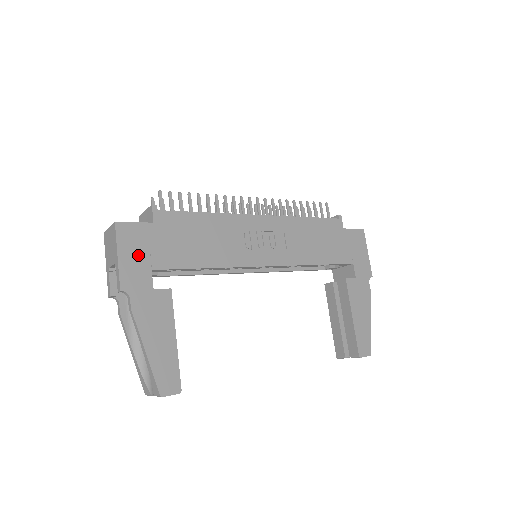
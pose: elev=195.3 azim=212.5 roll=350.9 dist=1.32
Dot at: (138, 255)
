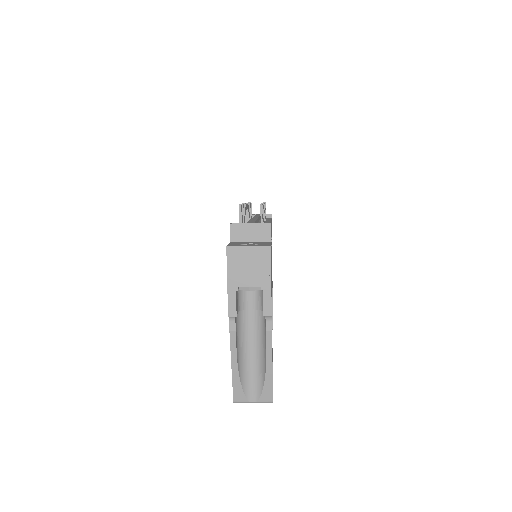
Dot at: occluded
